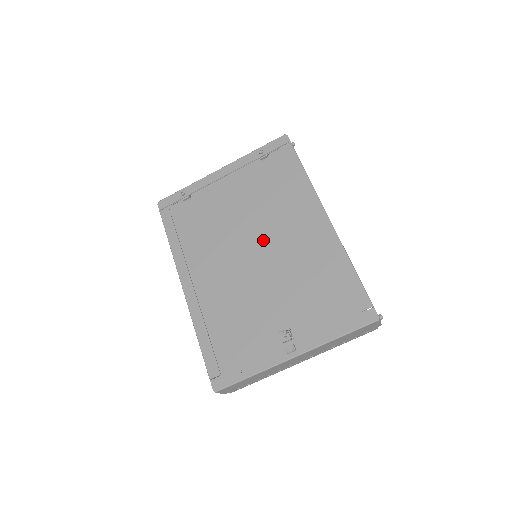
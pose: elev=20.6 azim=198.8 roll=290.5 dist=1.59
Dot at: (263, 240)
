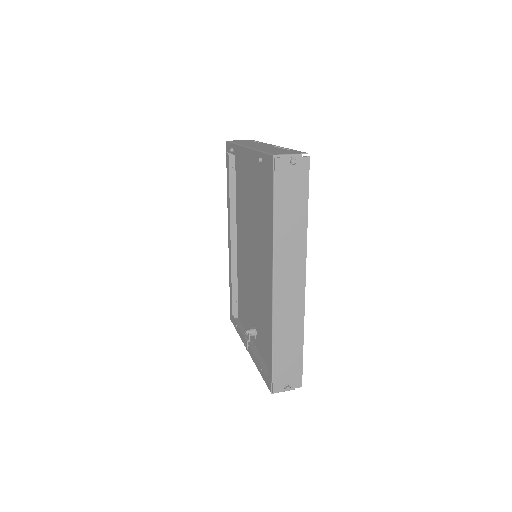
Dot at: (258, 249)
